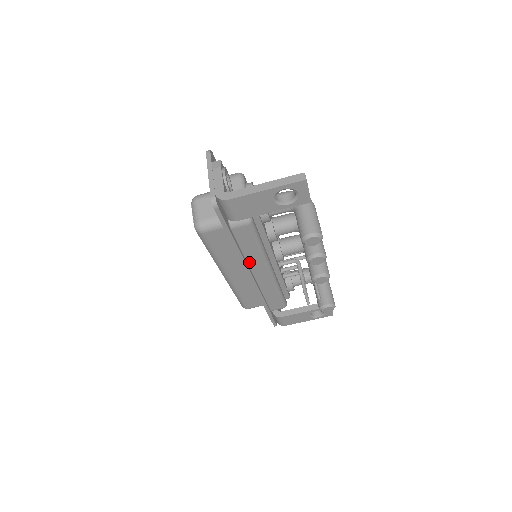
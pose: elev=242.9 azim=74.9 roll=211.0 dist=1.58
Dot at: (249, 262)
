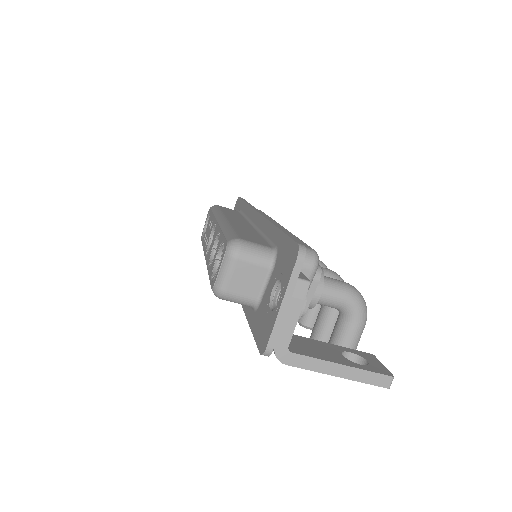
Dot at: occluded
